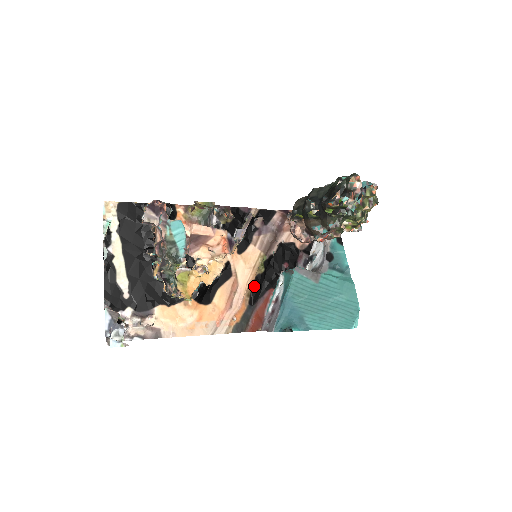
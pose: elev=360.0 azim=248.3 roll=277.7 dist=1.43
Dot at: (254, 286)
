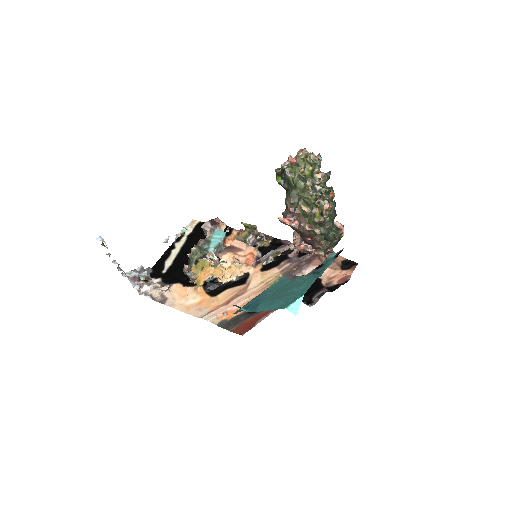
Dot at: occluded
